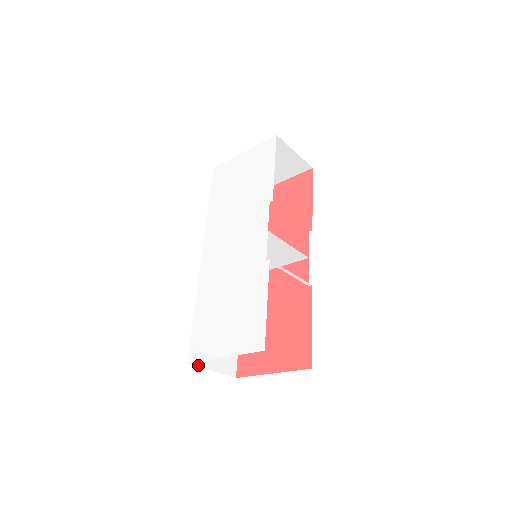
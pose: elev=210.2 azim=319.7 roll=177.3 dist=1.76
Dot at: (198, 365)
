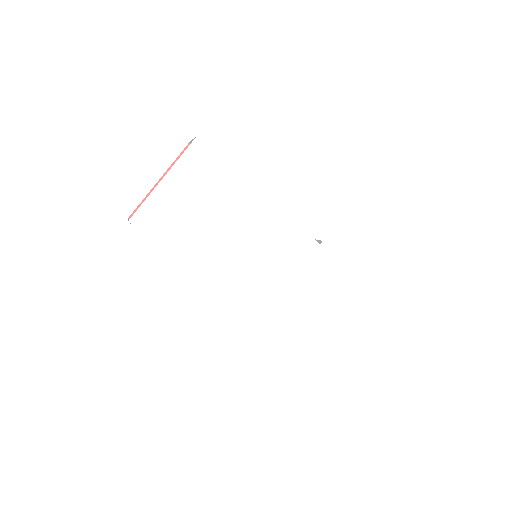
Dot at: occluded
